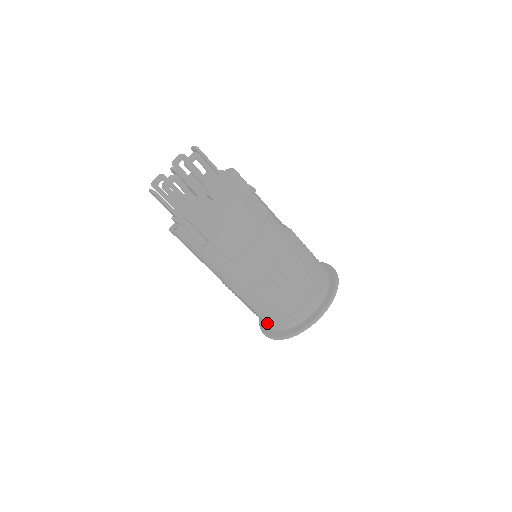
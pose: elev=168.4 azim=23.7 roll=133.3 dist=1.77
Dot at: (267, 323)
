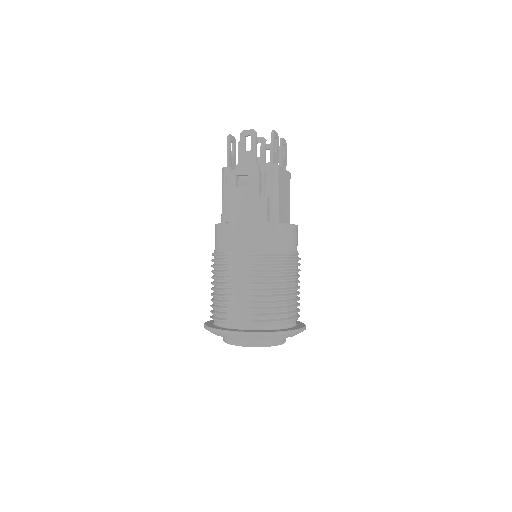
Dot at: (253, 314)
